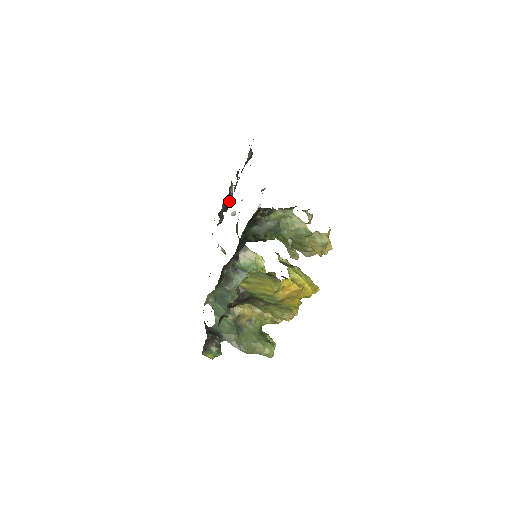
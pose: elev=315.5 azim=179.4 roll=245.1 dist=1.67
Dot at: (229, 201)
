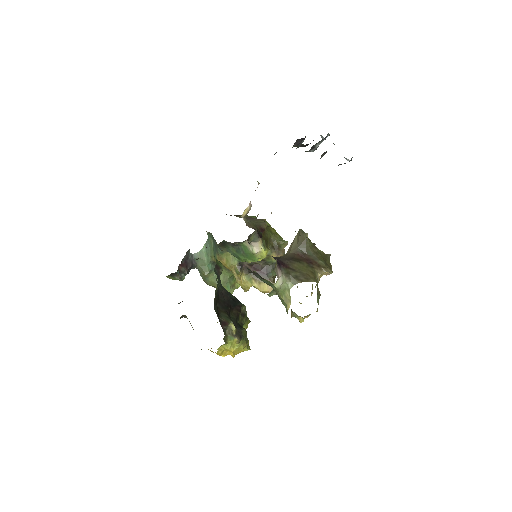
Dot at: occluded
